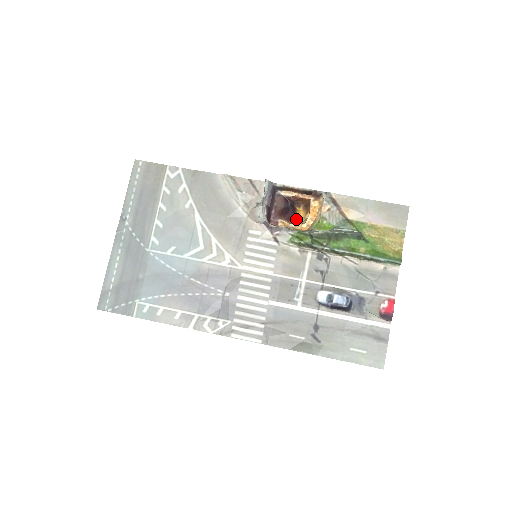
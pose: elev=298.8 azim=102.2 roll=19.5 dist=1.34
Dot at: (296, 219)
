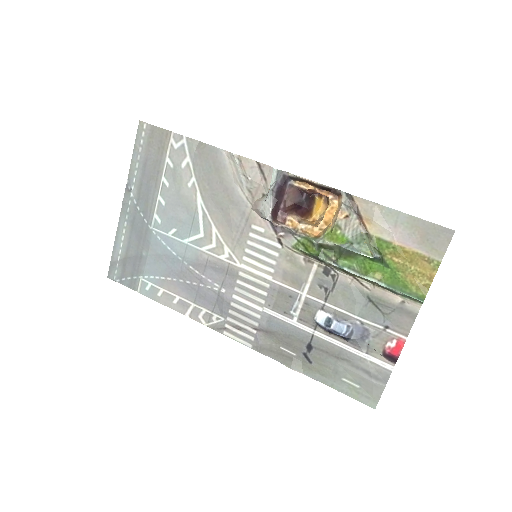
Dot at: (313, 214)
